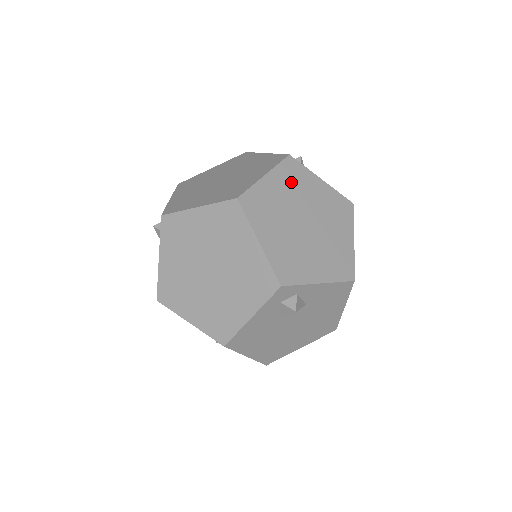
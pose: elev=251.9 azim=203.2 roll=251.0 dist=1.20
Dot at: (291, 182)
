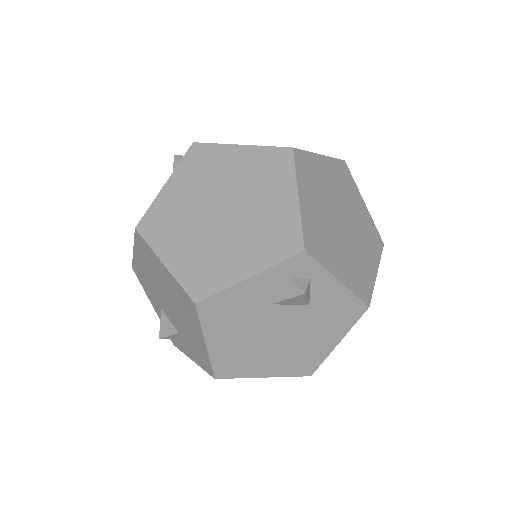
Dot at: (340, 180)
